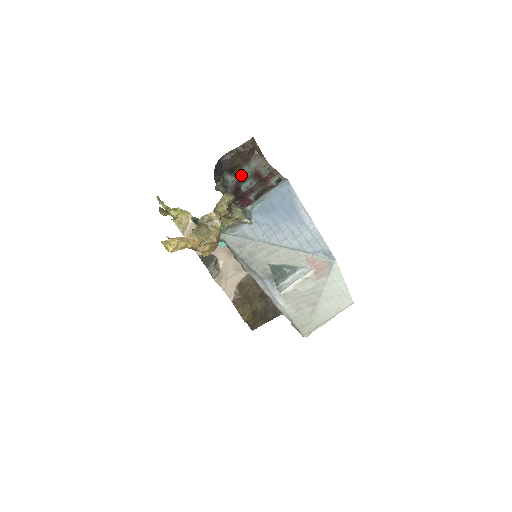
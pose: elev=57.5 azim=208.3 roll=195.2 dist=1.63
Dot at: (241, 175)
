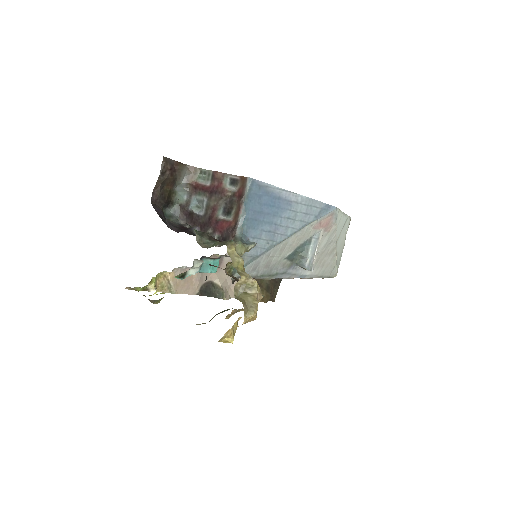
Dot at: (178, 199)
